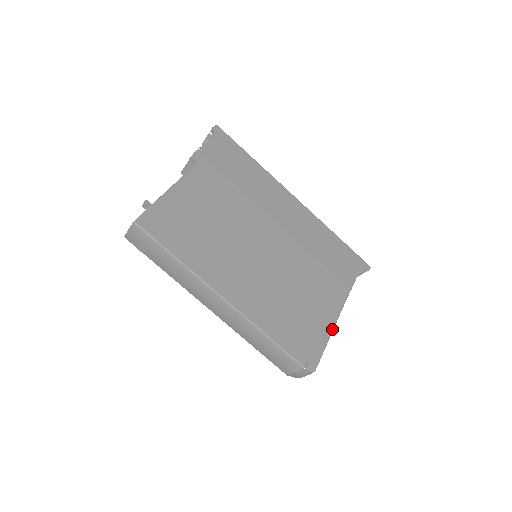
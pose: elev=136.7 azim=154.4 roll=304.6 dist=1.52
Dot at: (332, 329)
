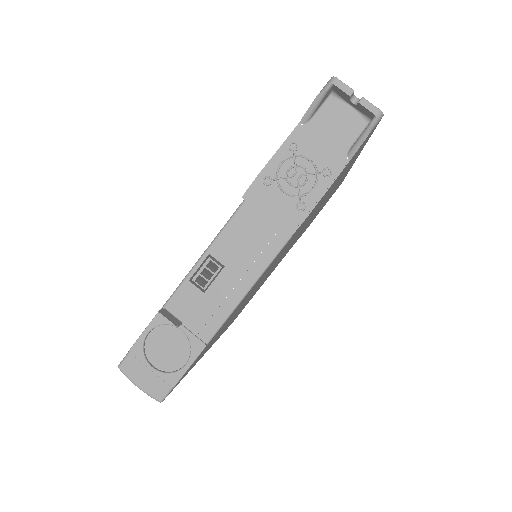
Dot at: occluded
